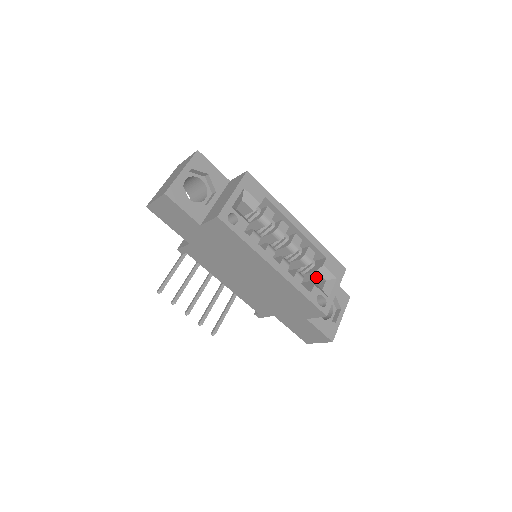
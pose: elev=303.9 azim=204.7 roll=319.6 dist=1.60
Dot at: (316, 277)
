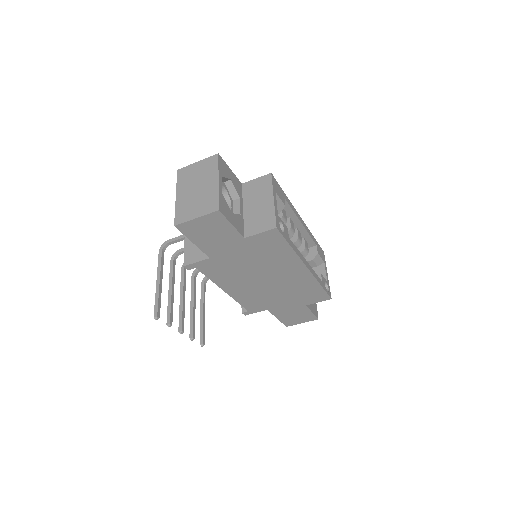
Dot at: occluded
